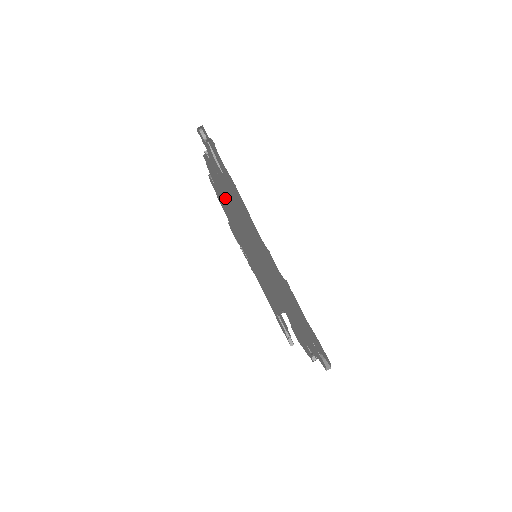
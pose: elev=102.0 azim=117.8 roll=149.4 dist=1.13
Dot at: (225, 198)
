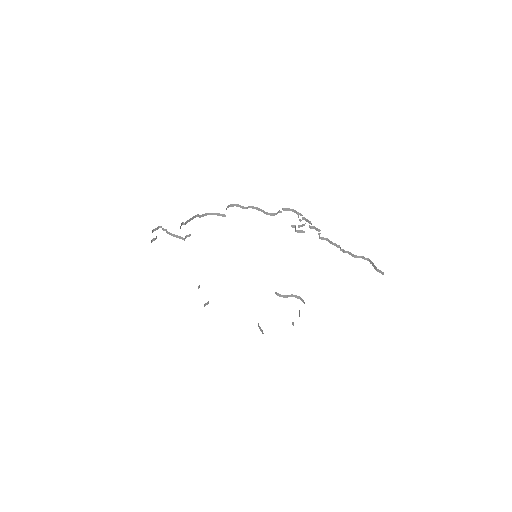
Dot at: occluded
